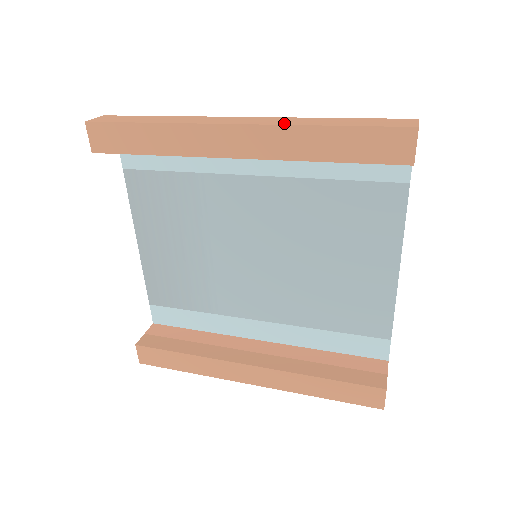
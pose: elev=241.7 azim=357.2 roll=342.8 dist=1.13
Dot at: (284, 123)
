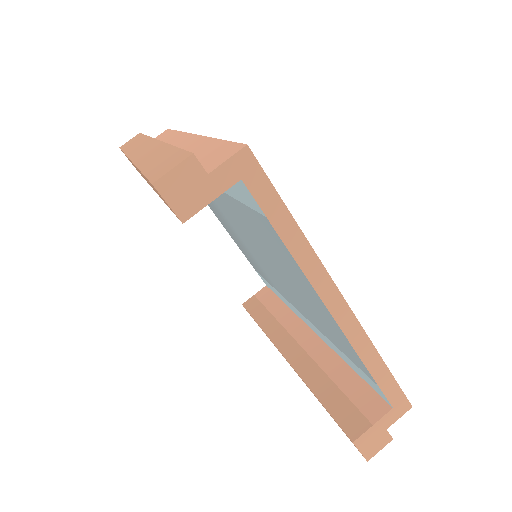
Dot at: (140, 160)
